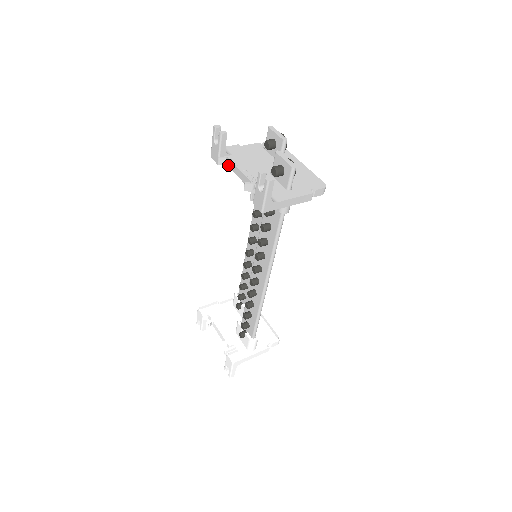
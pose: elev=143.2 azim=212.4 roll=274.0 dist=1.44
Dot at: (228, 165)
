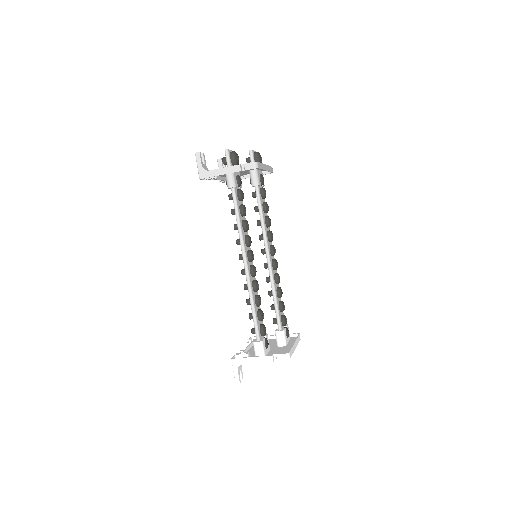
Dot at: occluded
